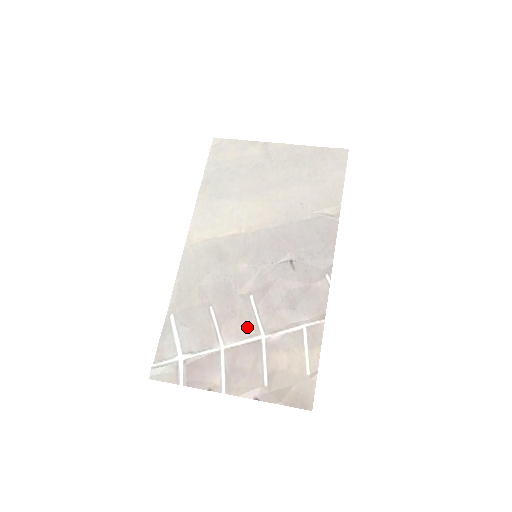
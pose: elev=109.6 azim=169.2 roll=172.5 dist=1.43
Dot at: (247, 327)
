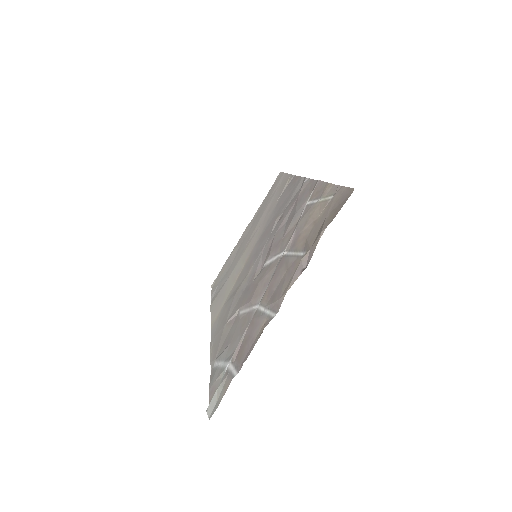
Dot at: (269, 272)
